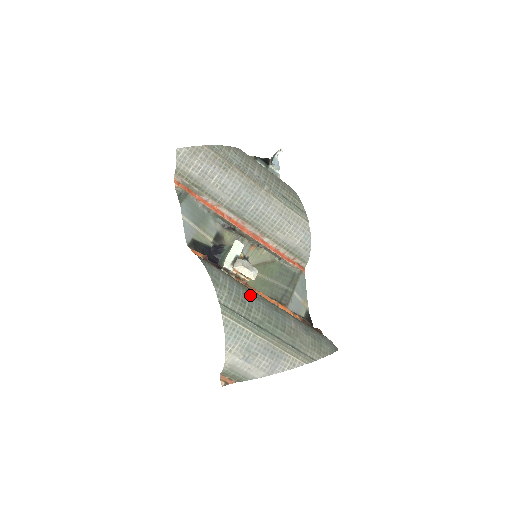
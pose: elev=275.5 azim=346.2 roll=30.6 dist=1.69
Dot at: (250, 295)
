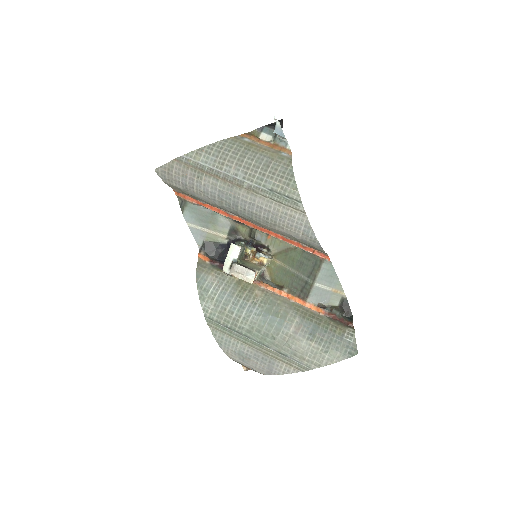
Dot at: (243, 302)
